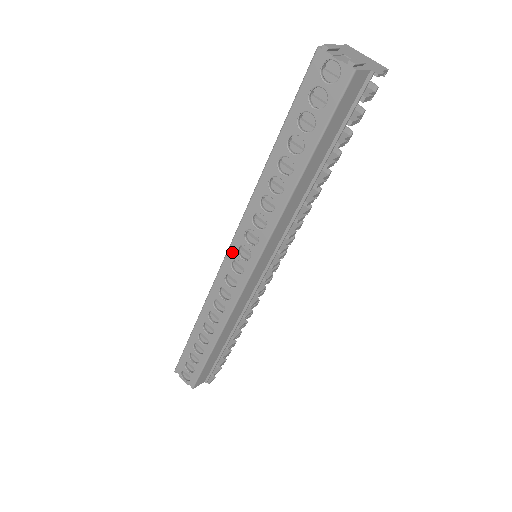
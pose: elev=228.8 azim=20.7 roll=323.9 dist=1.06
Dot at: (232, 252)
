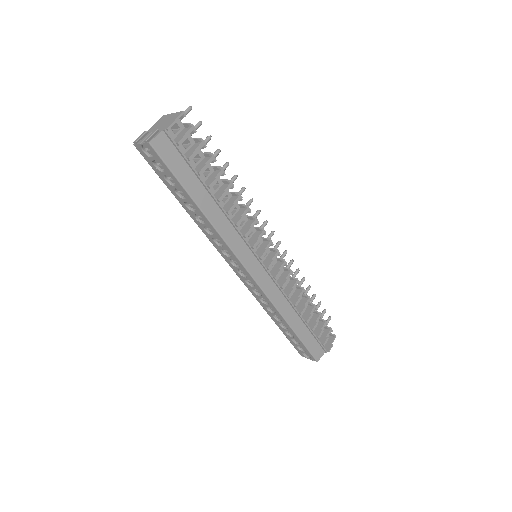
Dot at: (232, 267)
